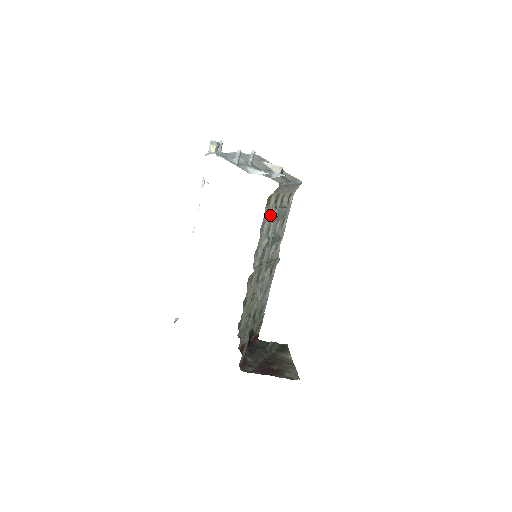
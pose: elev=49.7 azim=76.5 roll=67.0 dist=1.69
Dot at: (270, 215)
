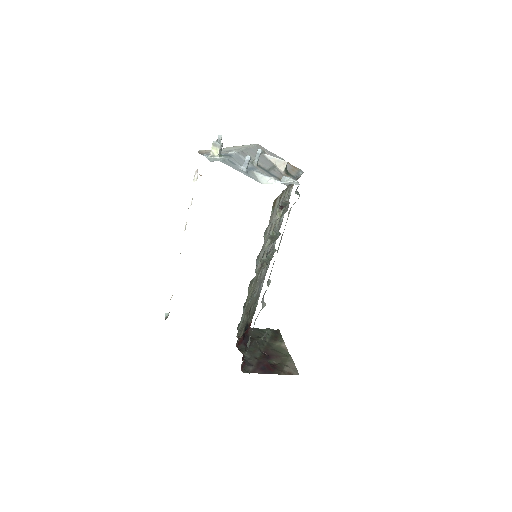
Dot at: (274, 217)
